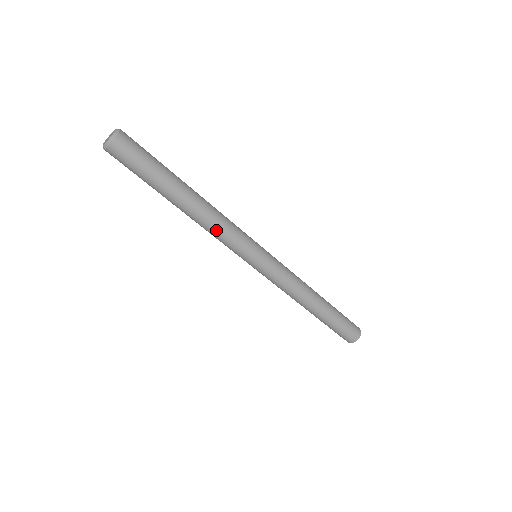
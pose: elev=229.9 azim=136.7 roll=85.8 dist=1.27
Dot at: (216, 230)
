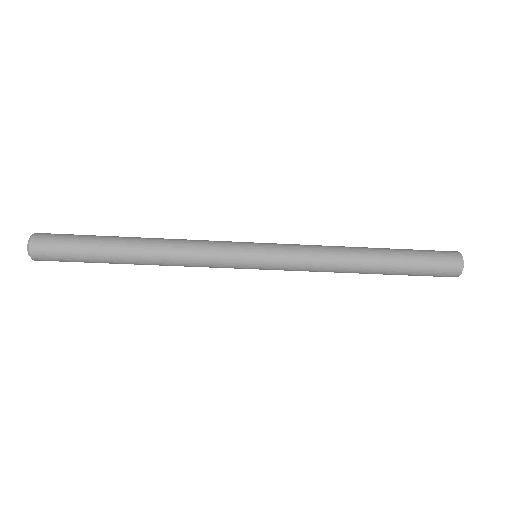
Dot at: (186, 254)
